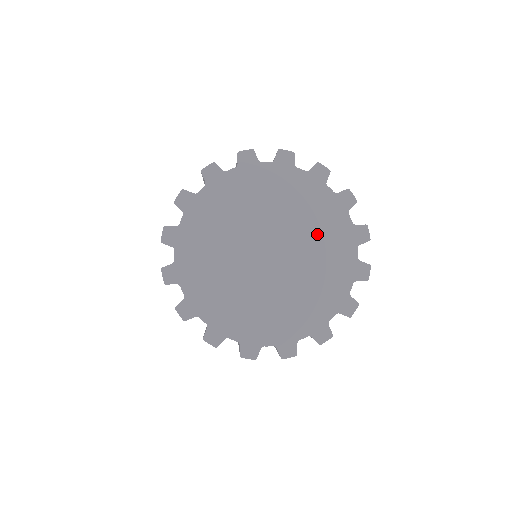
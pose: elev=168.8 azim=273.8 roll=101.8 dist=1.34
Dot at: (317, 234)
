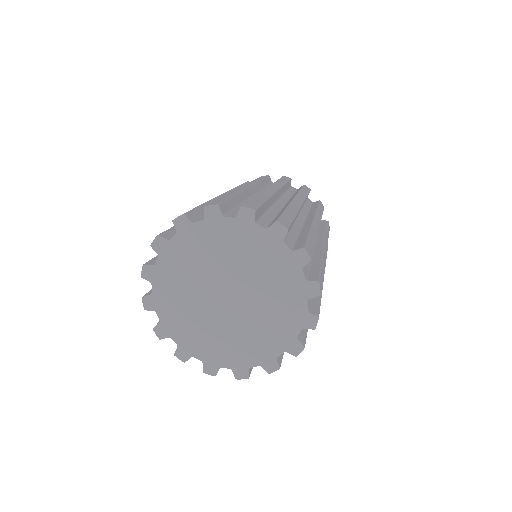
Dot at: (272, 285)
